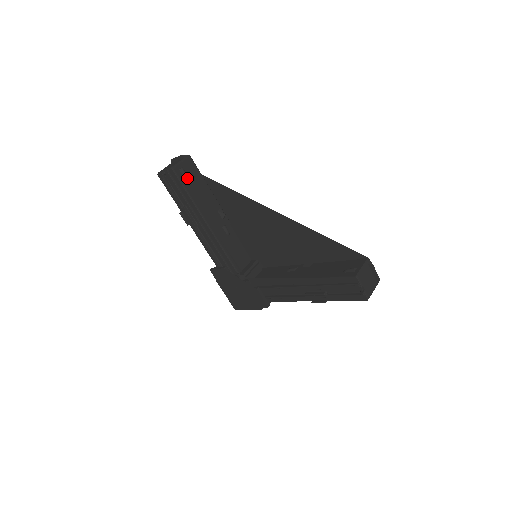
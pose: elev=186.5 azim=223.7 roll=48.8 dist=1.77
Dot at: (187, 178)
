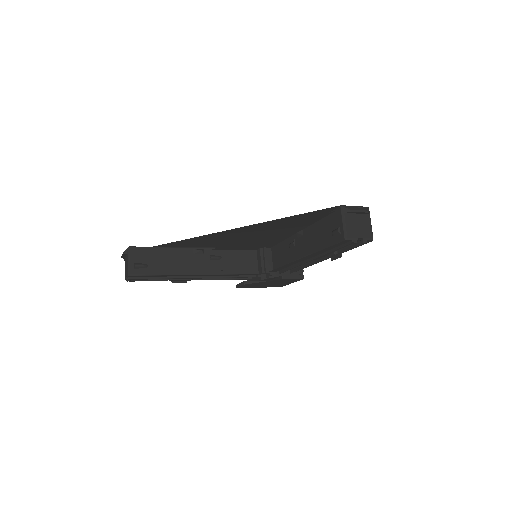
Dot at: (147, 266)
